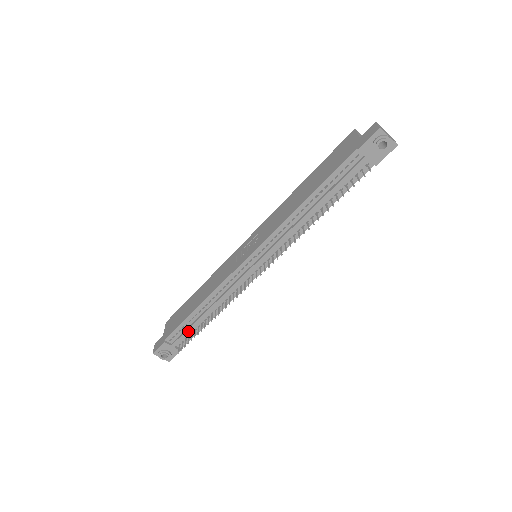
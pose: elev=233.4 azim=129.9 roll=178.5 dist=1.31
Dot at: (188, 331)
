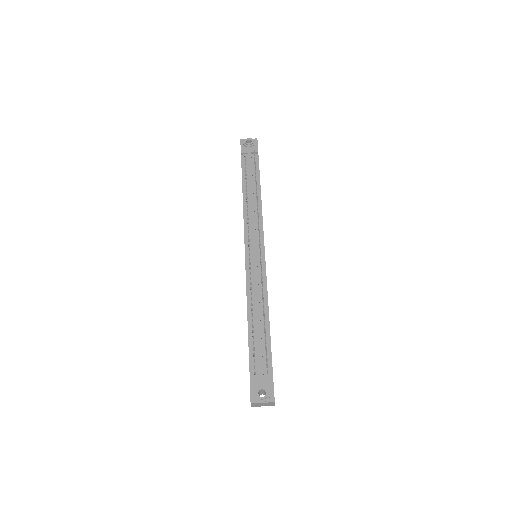
Dot at: (259, 346)
